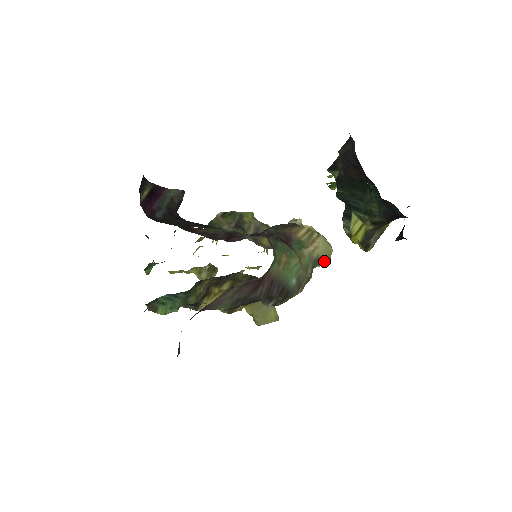
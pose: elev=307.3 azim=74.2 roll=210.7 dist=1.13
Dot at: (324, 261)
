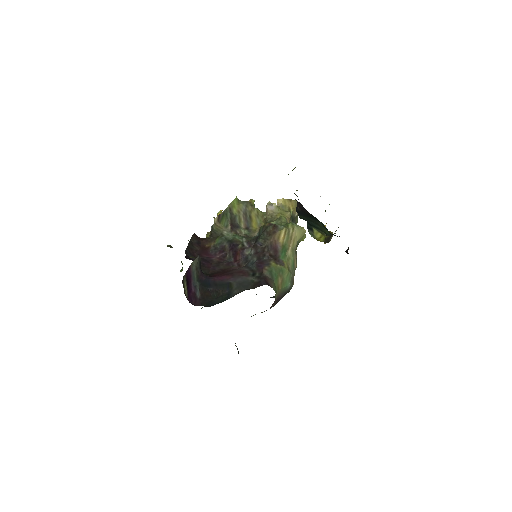
Dot at: (302, 240)
